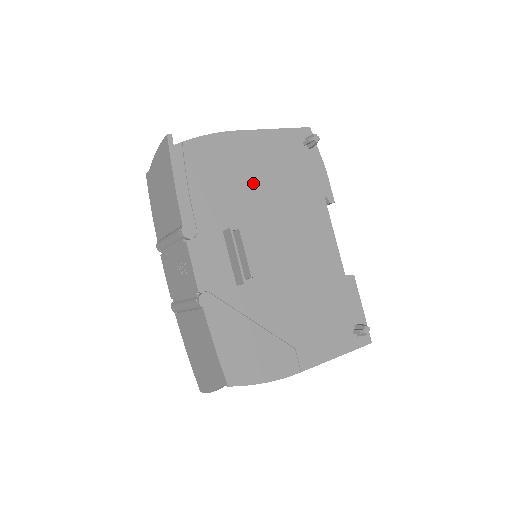
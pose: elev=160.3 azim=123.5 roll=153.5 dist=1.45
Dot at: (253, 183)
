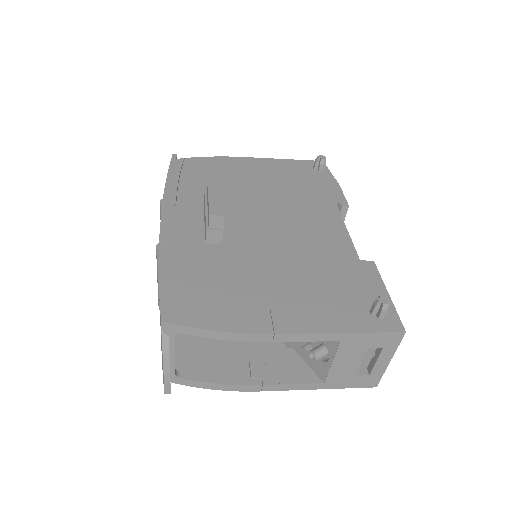
Dot at: (248, 184)
